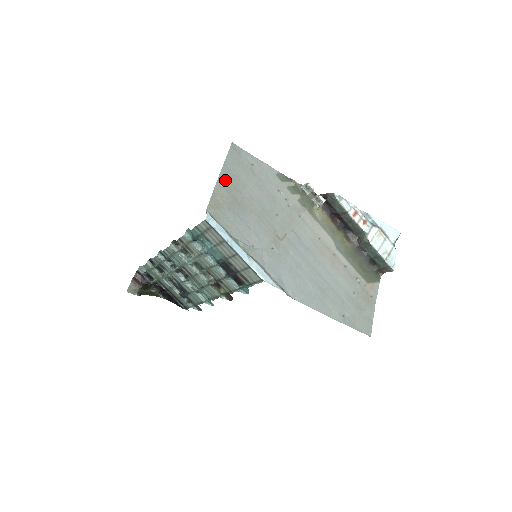
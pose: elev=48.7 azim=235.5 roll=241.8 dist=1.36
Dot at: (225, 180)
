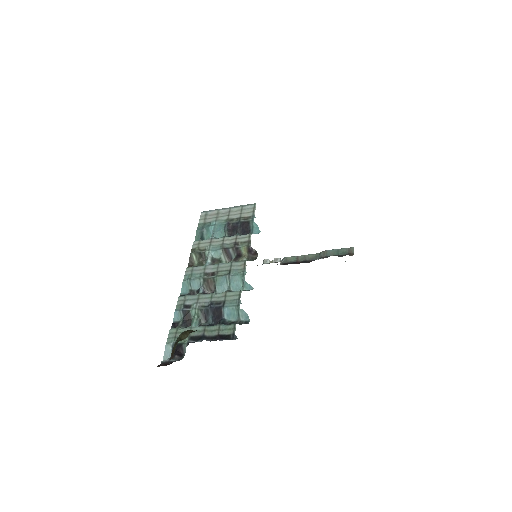
Dot at: occluded
